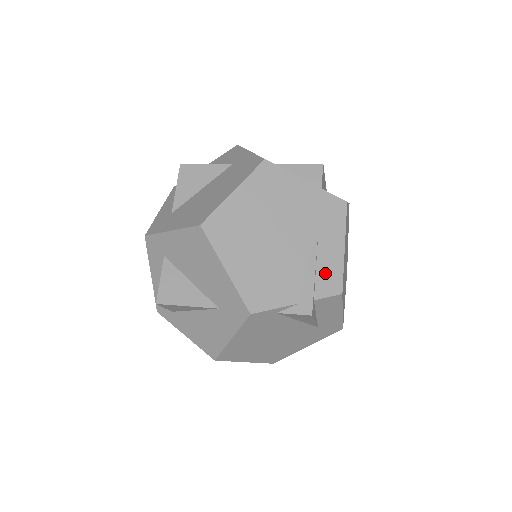
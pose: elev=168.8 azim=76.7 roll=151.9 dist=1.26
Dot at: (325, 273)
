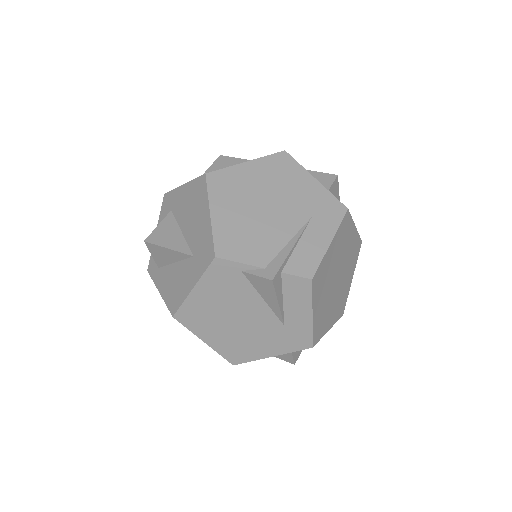
Dot at: (302, 255)
